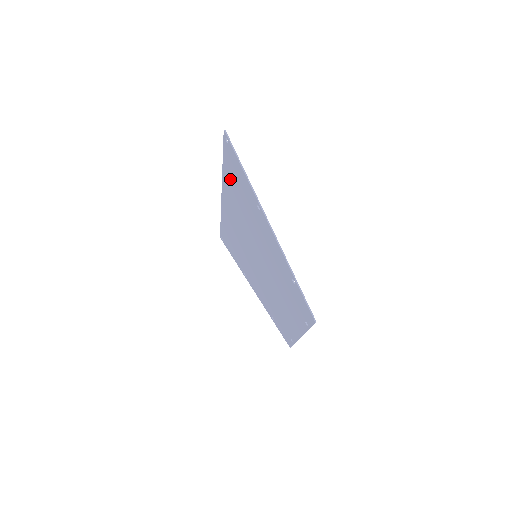
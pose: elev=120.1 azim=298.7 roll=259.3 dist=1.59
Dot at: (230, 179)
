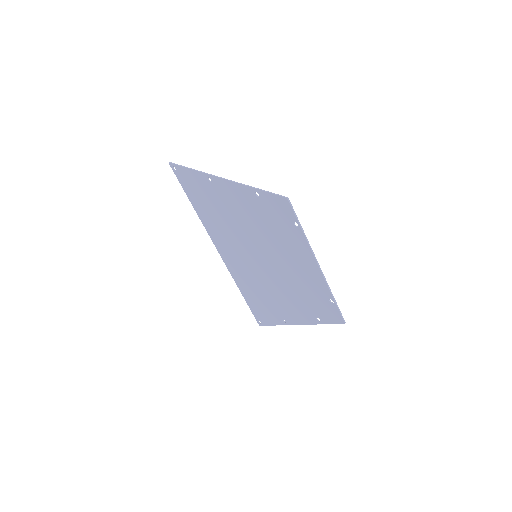
Dot at: (200, 207)
